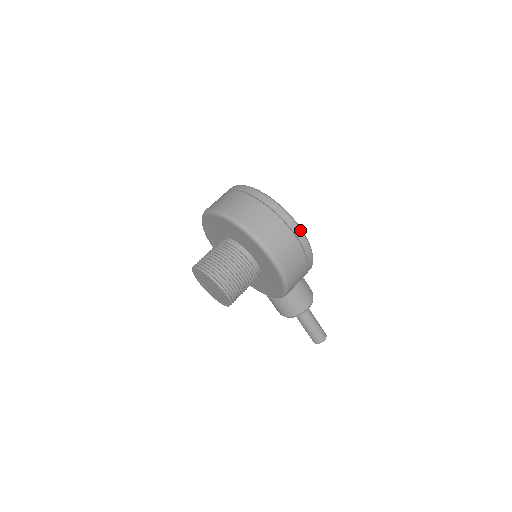
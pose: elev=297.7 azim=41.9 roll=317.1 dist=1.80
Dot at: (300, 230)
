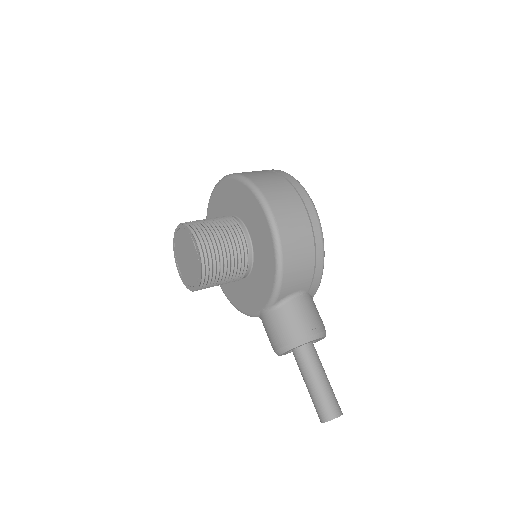
Dot at: (308, 196)
